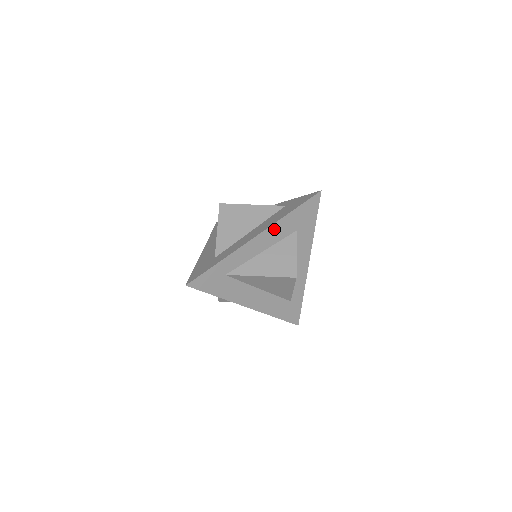
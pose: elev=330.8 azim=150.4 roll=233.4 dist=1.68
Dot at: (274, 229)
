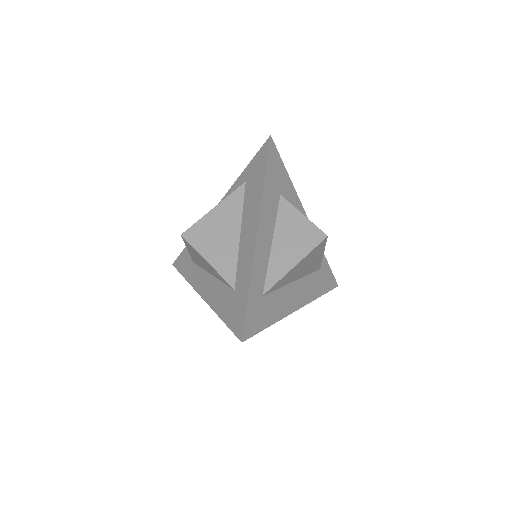
Dot at: (265, 209)
